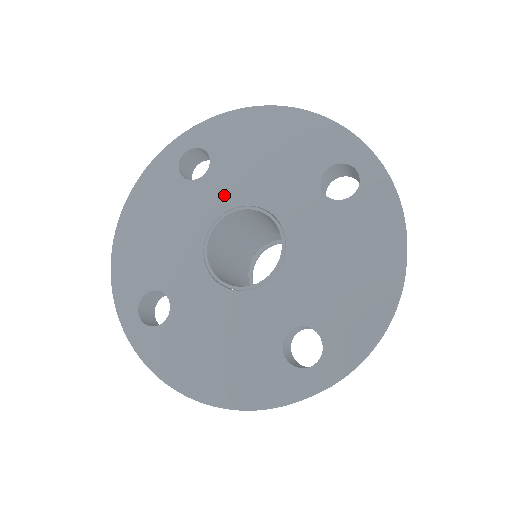
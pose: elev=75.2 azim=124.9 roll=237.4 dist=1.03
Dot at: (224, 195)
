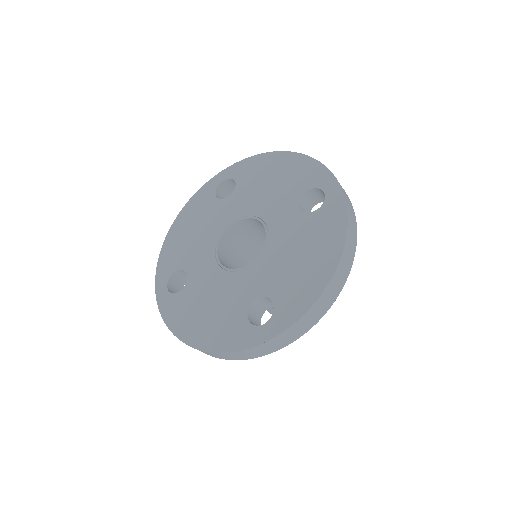
Dot at: (238, 209)
